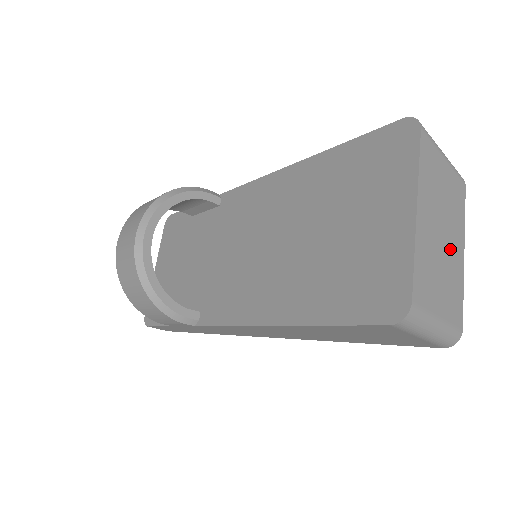
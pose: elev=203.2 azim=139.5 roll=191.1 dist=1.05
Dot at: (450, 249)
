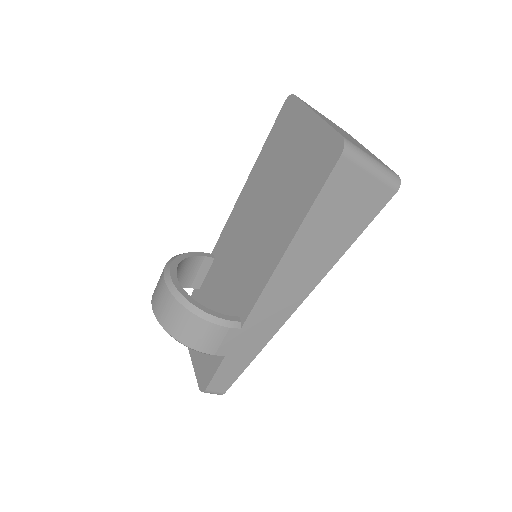
Dot at: (356, 142)
